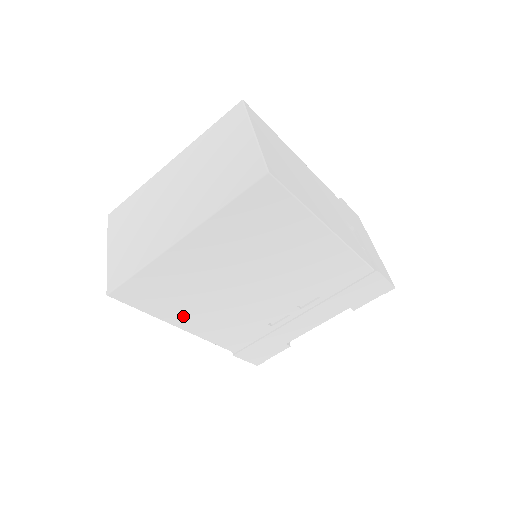
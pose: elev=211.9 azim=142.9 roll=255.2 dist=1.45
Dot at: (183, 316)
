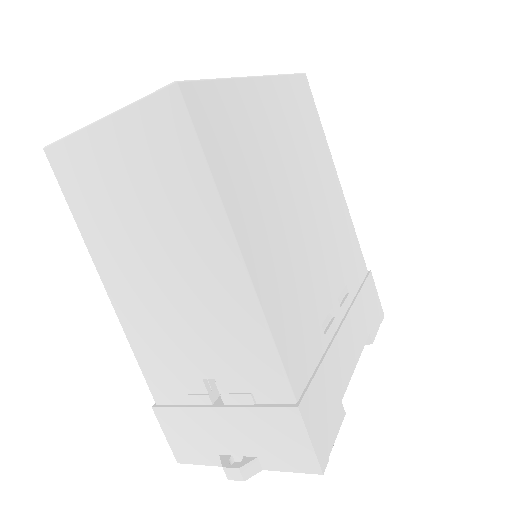
Dot at: (248, 225)
